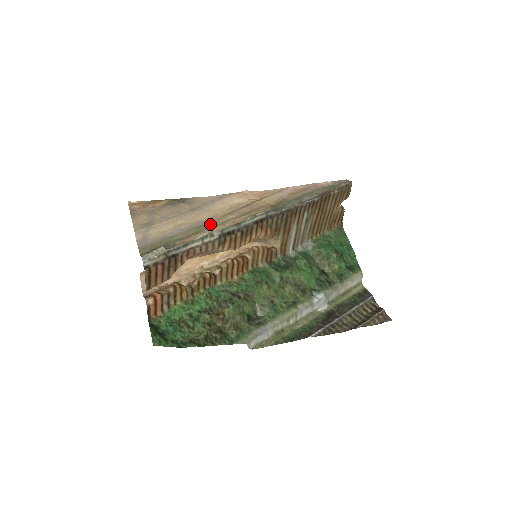
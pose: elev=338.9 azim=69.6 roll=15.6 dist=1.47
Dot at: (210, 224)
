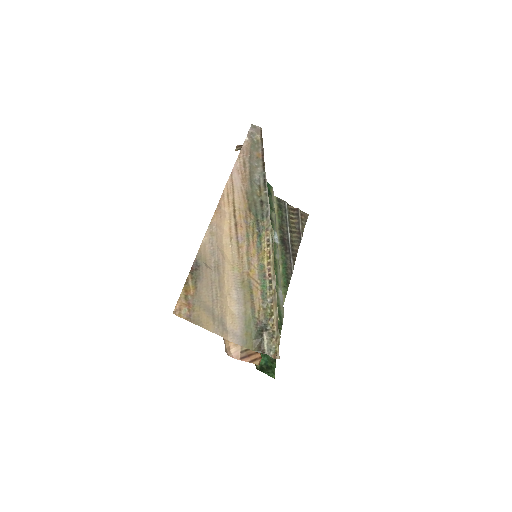
Dot at: (245, 274)
